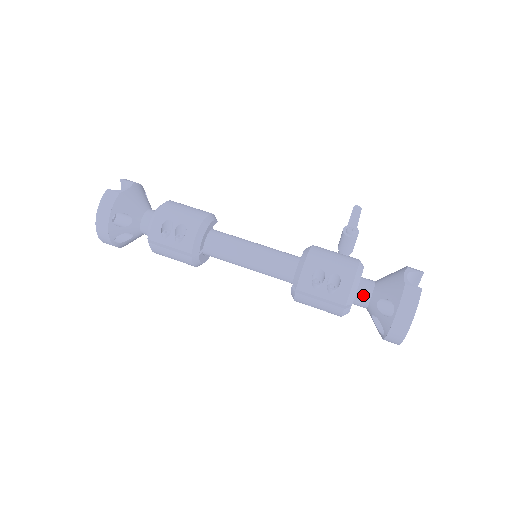
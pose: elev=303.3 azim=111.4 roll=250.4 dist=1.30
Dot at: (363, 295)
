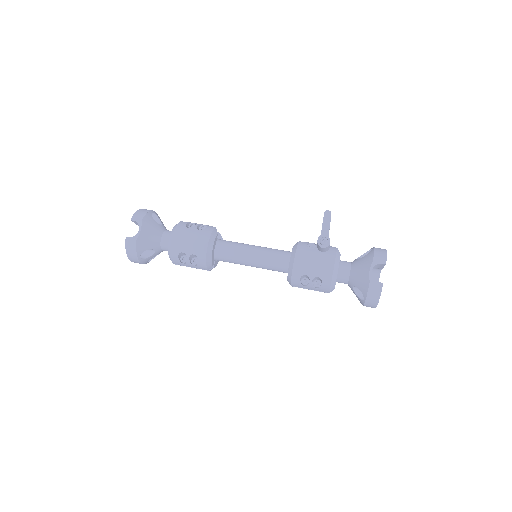
Dot at: (342, 281)
